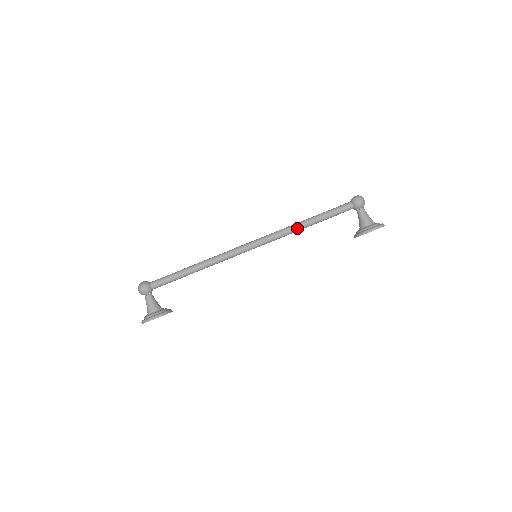
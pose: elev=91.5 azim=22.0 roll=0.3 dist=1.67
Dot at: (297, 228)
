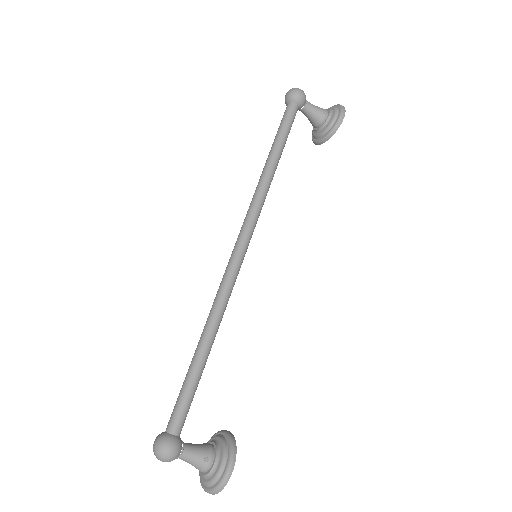
Dot at: (270, 179)
